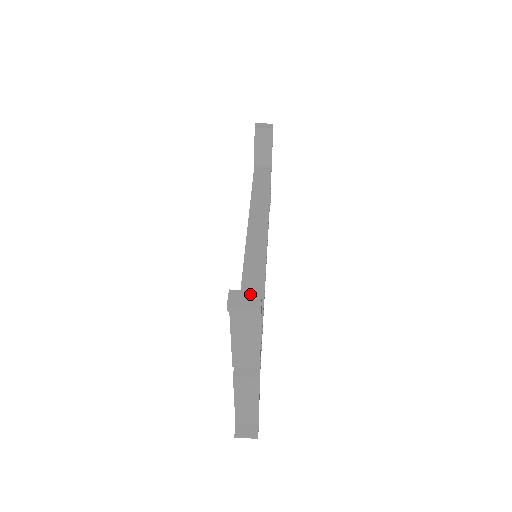
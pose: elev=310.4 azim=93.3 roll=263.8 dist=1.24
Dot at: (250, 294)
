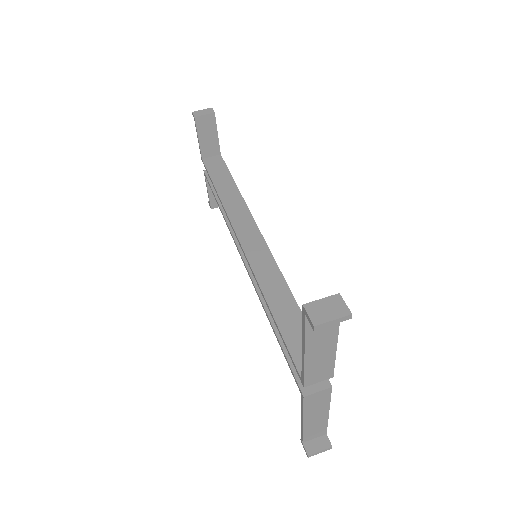
Dot at: (329, 301)
